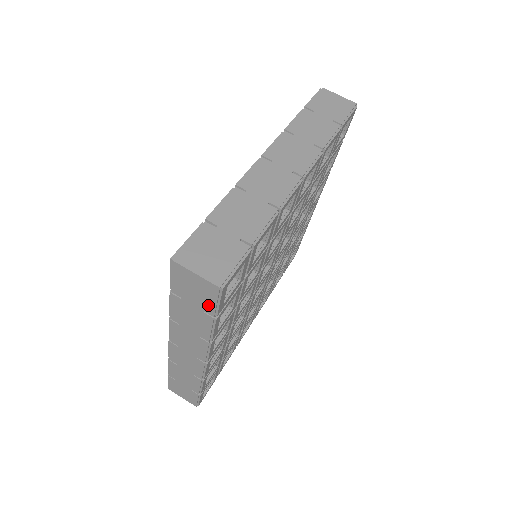
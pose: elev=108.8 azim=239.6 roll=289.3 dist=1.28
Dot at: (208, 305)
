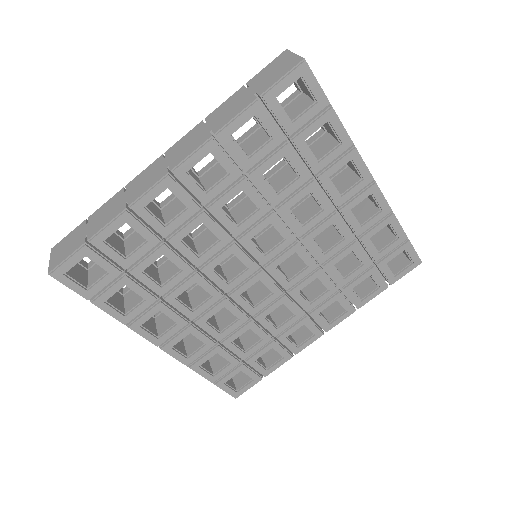
Dot at: occluded
